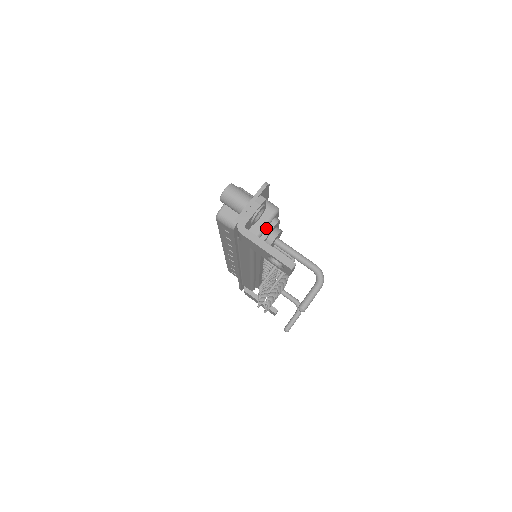
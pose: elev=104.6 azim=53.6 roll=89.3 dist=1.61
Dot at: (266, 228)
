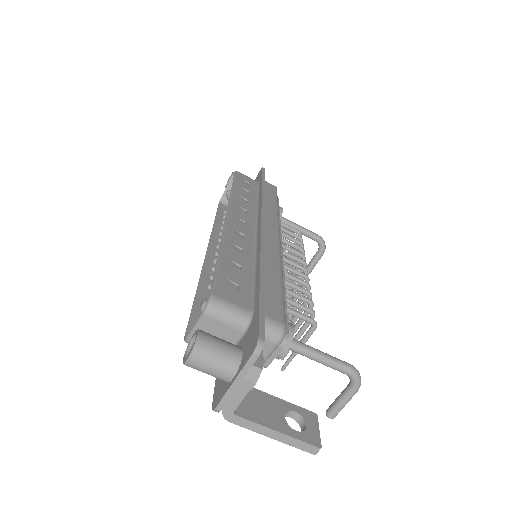
Dot at: (268, 356)
